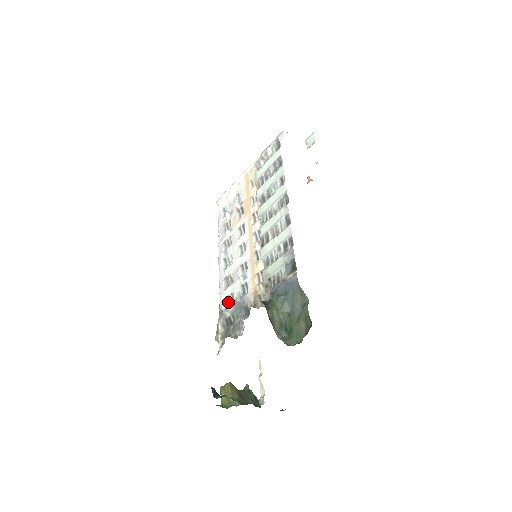
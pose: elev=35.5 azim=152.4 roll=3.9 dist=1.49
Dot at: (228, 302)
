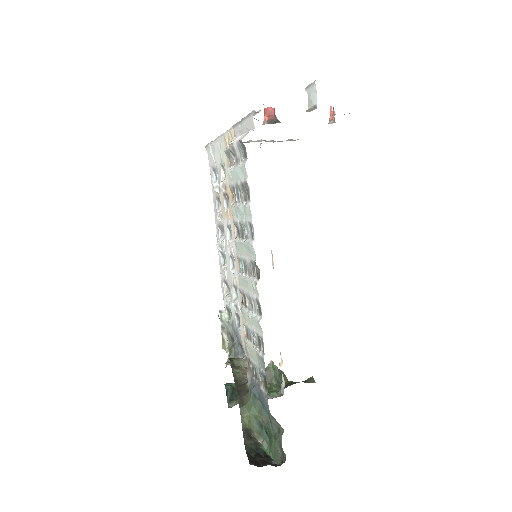
Dot at: (229, 312)
